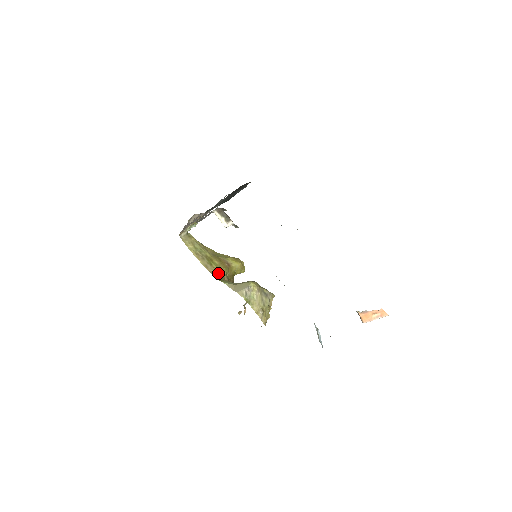
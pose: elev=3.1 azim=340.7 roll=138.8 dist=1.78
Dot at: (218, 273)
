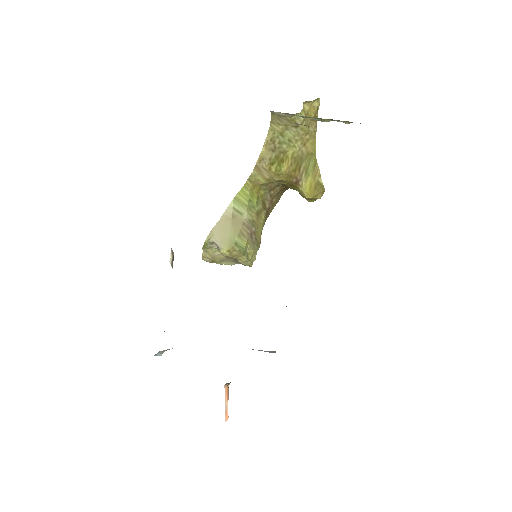
Dot at: (266, 176)
